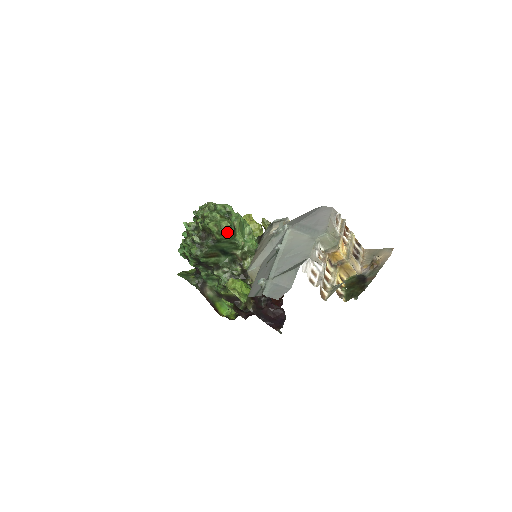
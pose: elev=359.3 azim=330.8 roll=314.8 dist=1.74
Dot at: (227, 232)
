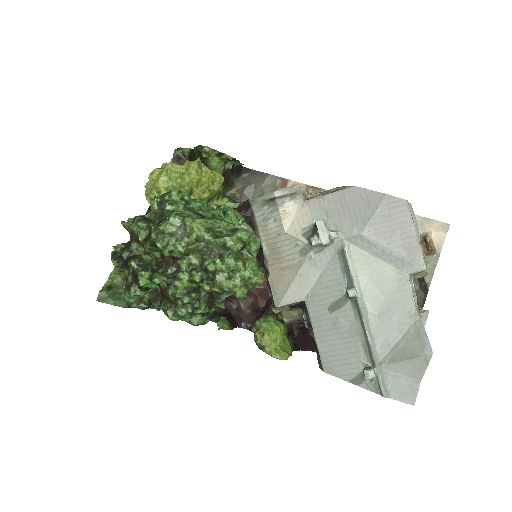
Dot at: (259, 284)
